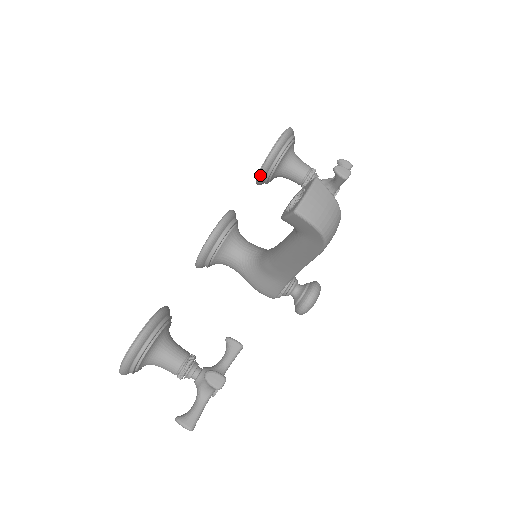
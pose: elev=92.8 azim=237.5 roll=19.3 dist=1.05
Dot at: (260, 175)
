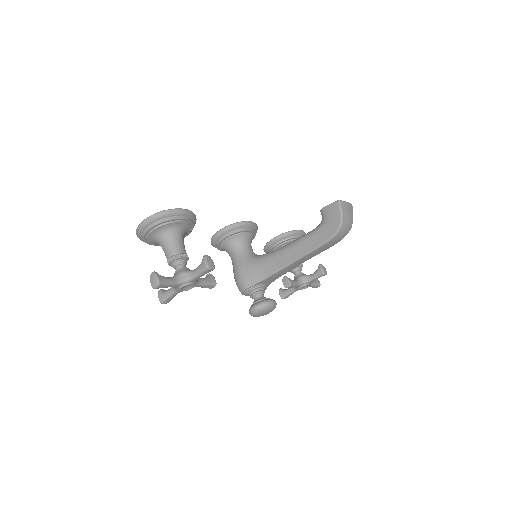
Dot at: (276, 238)
